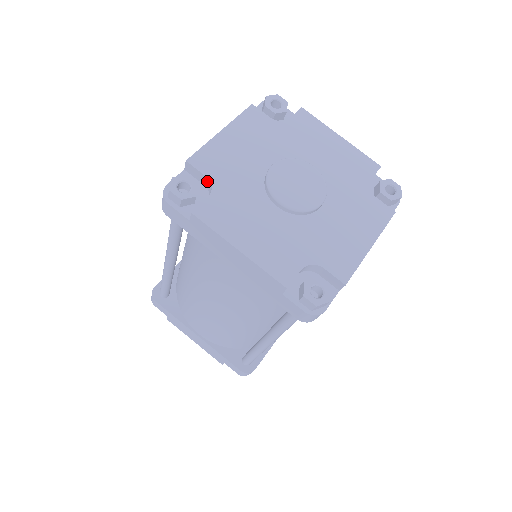
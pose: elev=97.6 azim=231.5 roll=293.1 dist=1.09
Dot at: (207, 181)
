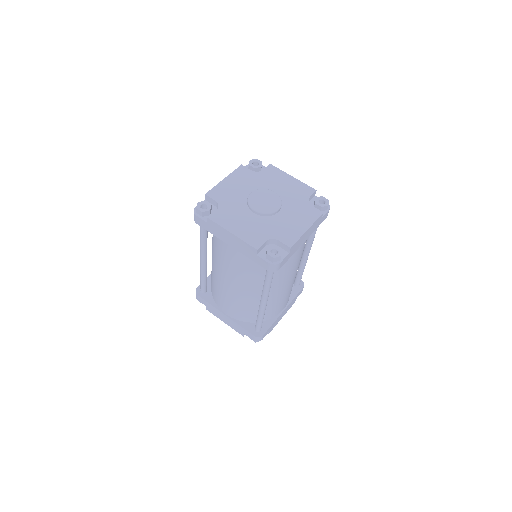
Dot at: (216, 203)
